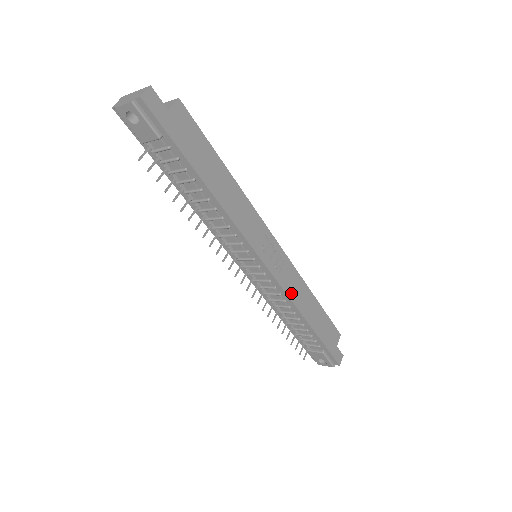
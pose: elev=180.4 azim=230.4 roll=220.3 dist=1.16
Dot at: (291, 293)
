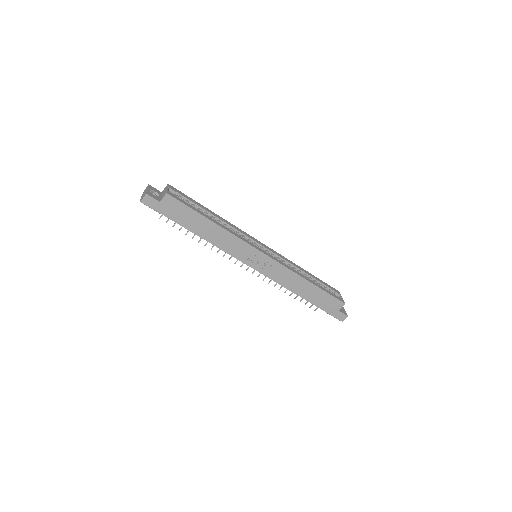
Dot at: (281, 281)
